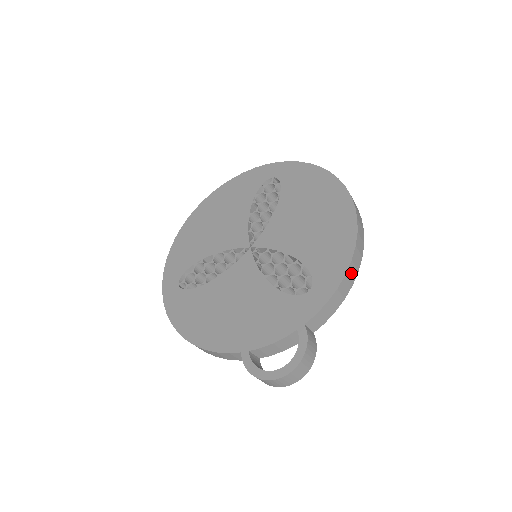
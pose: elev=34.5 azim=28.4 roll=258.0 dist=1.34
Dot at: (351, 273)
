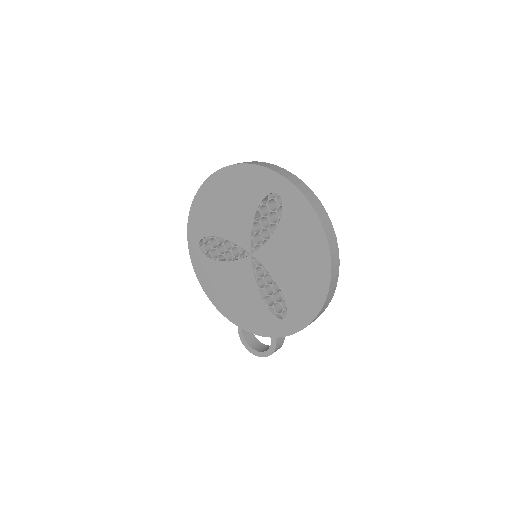
Dot at: (314, 320)
